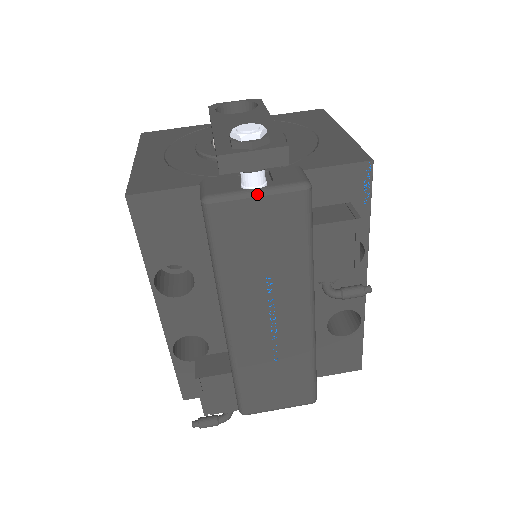
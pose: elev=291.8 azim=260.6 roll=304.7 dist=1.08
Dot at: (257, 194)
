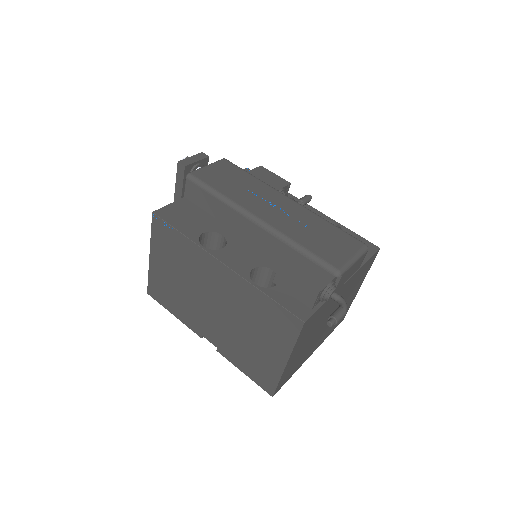
Dot at: (206, 166)
